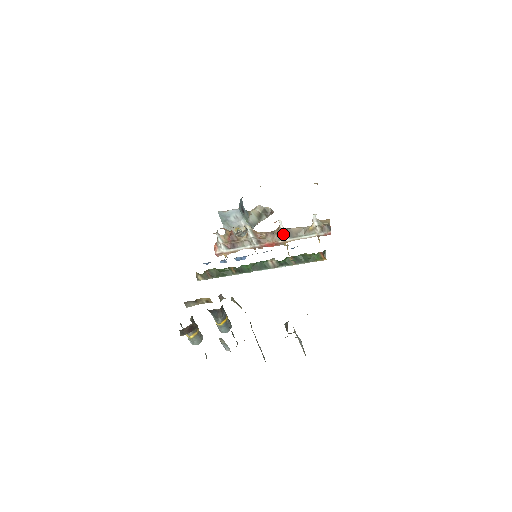
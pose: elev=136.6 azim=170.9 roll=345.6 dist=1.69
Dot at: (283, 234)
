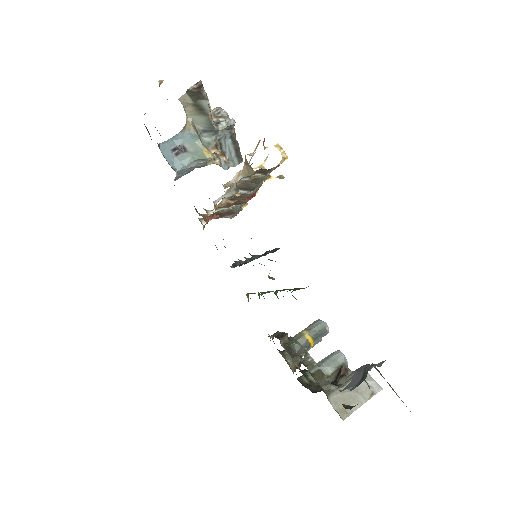
Dot at: (241, 193)
